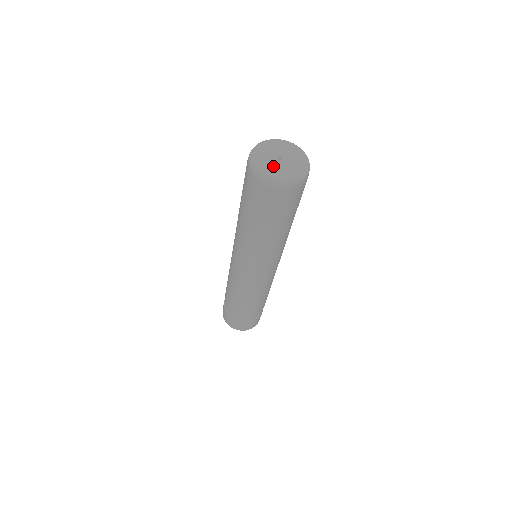
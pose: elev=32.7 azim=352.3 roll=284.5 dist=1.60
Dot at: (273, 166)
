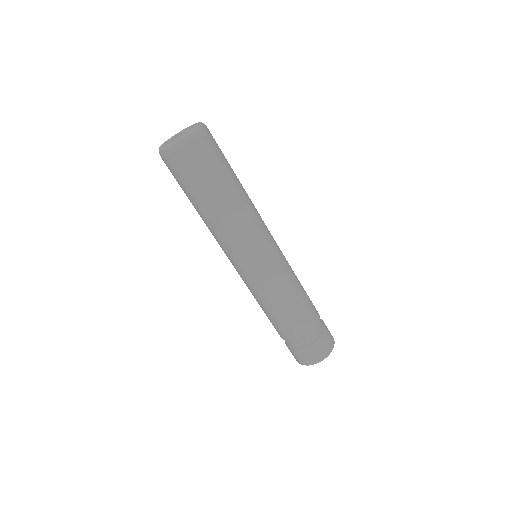
Dot at: (178, 136)
